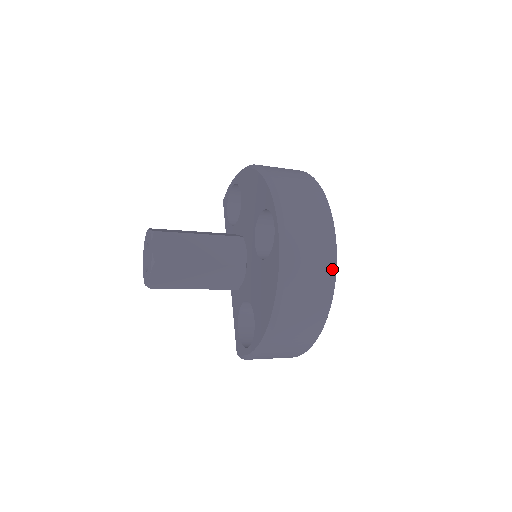
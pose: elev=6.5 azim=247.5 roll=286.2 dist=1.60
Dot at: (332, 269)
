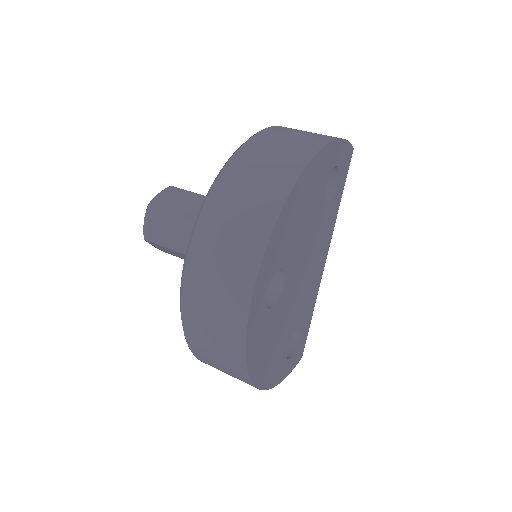
Dot at: (240, 355)
